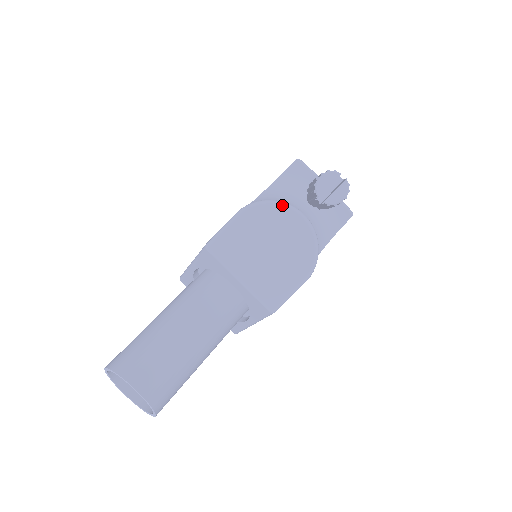
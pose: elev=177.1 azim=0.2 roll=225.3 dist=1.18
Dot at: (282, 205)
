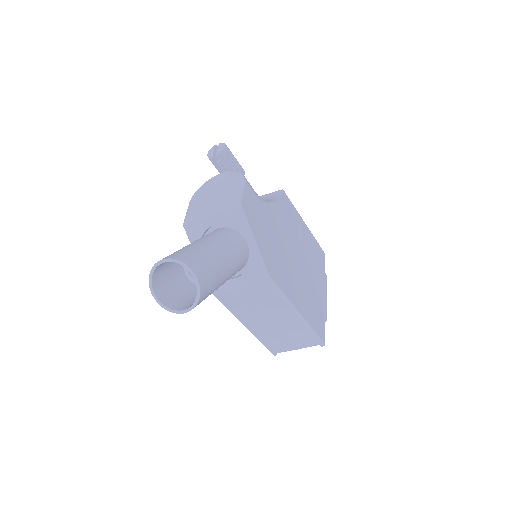
Dot at: (207, 181)
